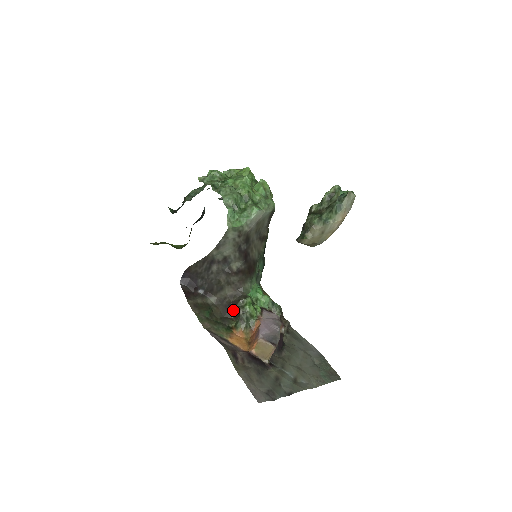
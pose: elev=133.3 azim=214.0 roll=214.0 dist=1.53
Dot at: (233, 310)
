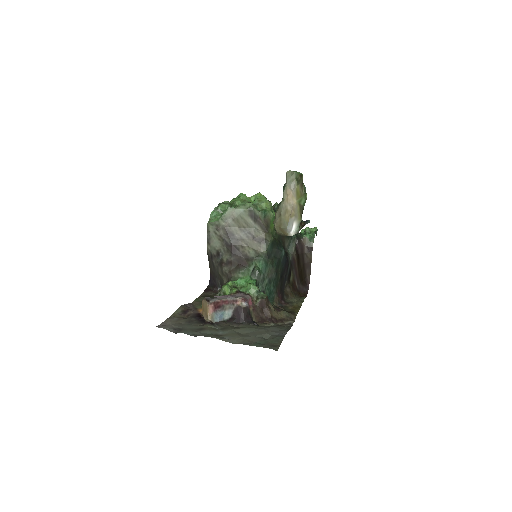
Dot at: occluded
